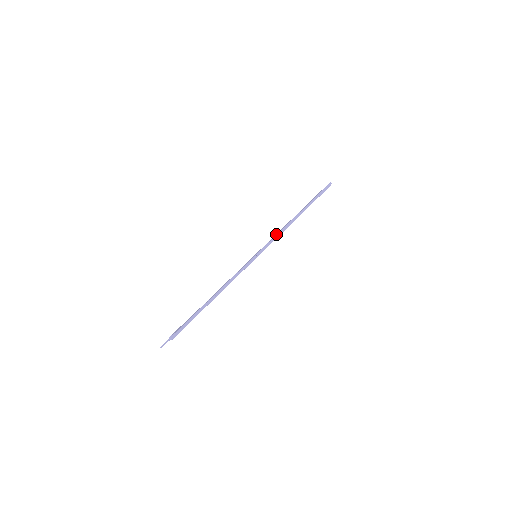
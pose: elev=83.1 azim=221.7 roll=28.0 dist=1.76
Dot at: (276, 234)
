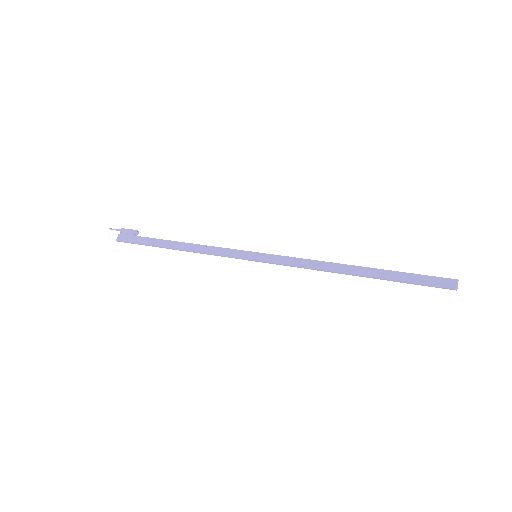
Dot at: (301, 264)
